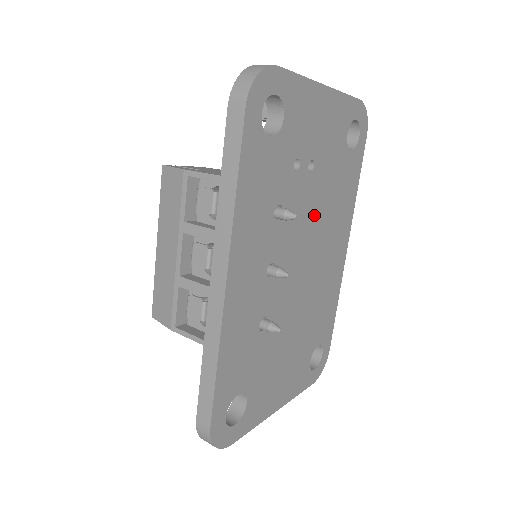
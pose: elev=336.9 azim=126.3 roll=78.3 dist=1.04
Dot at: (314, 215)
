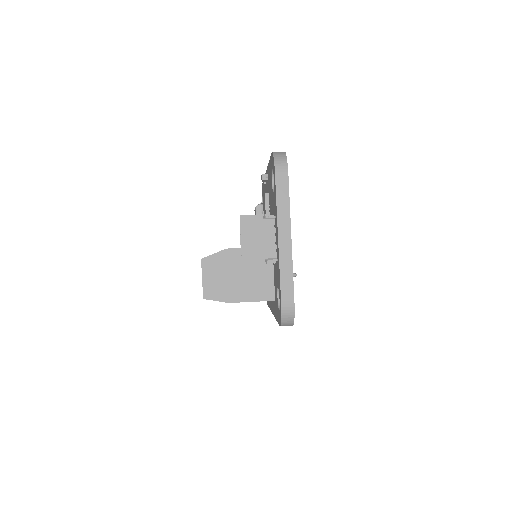
Dot at: occluded
